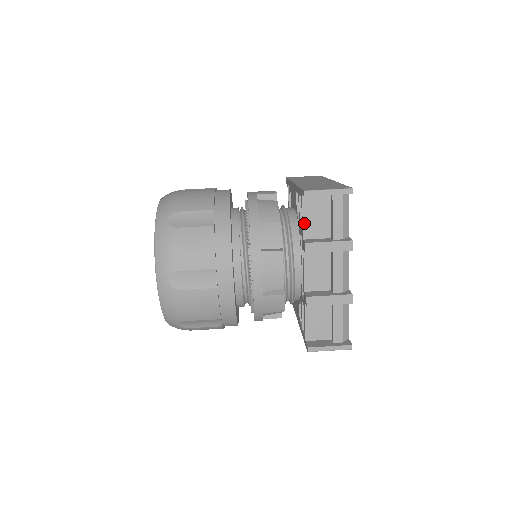
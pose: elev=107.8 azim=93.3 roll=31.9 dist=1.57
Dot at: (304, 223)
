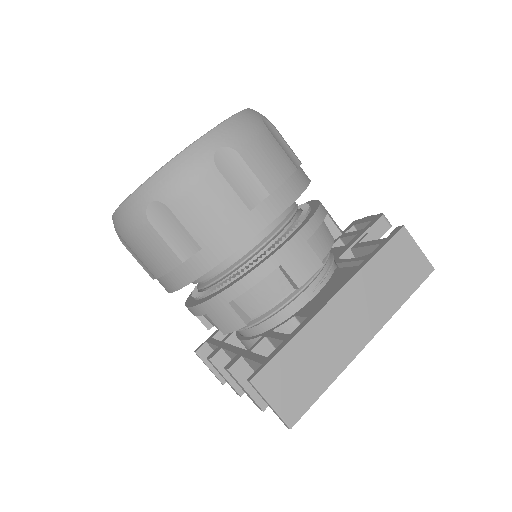
Dot at: (250, 360)
